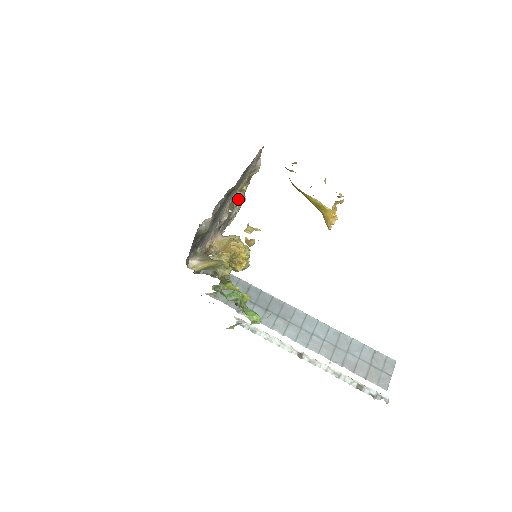
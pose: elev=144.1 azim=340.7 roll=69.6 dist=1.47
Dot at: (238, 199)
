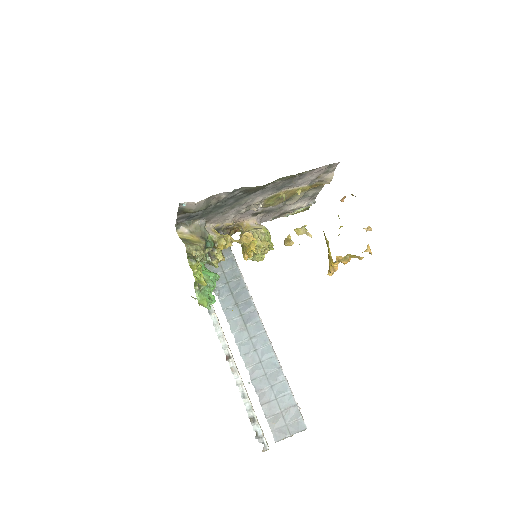
Dot at: (292, 199)
